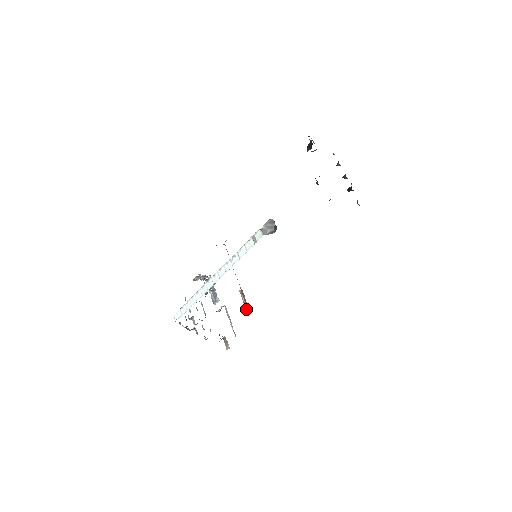
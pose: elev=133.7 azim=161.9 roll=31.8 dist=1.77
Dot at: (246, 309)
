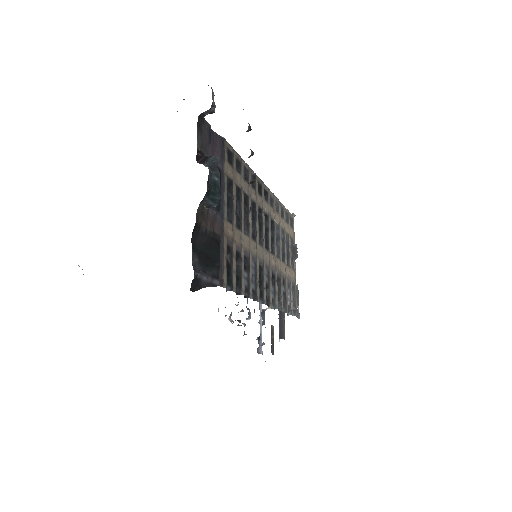
Dot at: occluded
